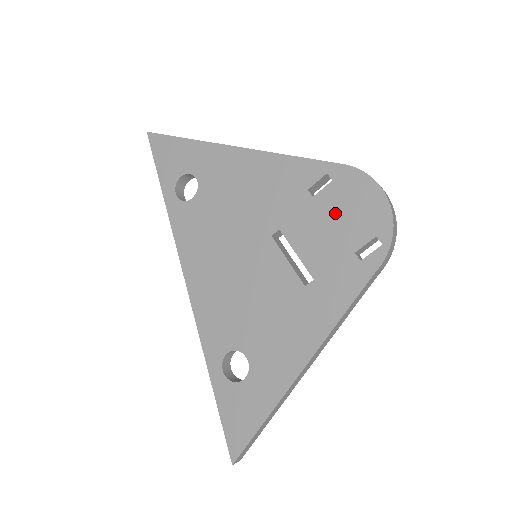
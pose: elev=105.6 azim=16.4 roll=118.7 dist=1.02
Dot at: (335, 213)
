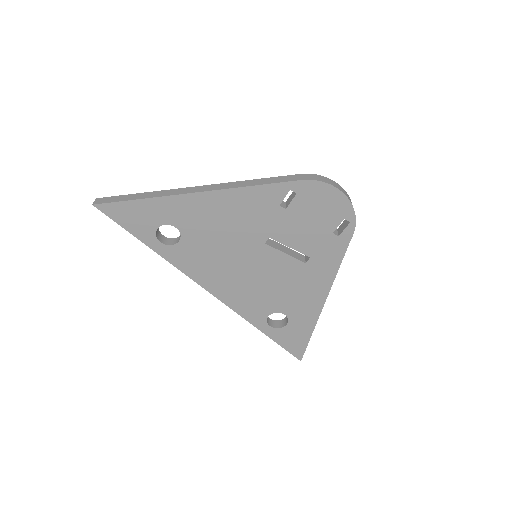
Dot at: (308, 214)
